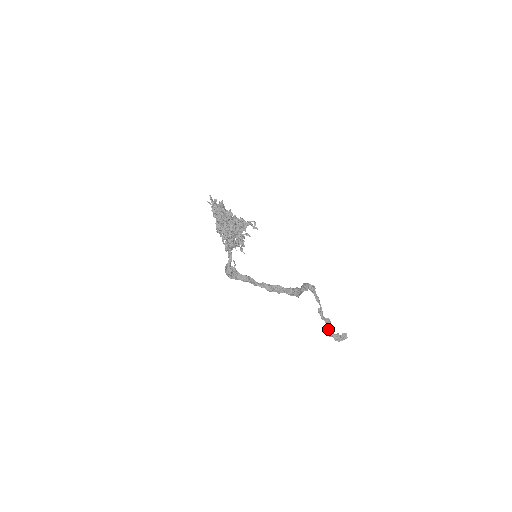
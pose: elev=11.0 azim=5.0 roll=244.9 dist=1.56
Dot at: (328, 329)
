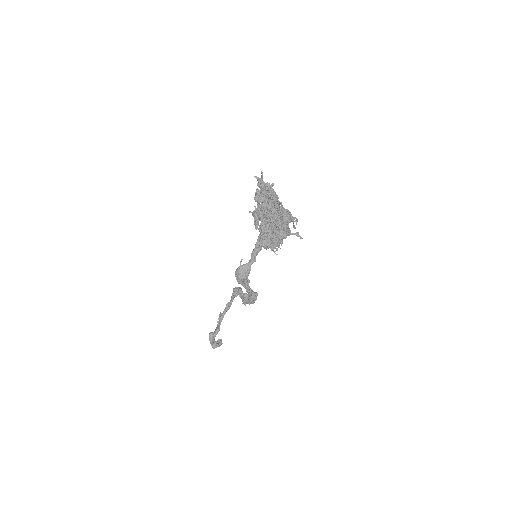
Dot at: (213, 335)
